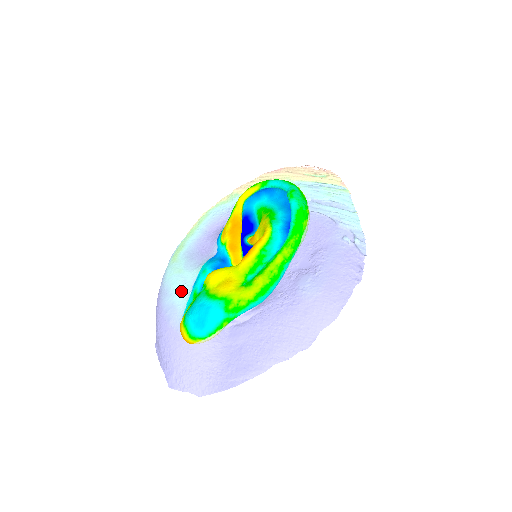
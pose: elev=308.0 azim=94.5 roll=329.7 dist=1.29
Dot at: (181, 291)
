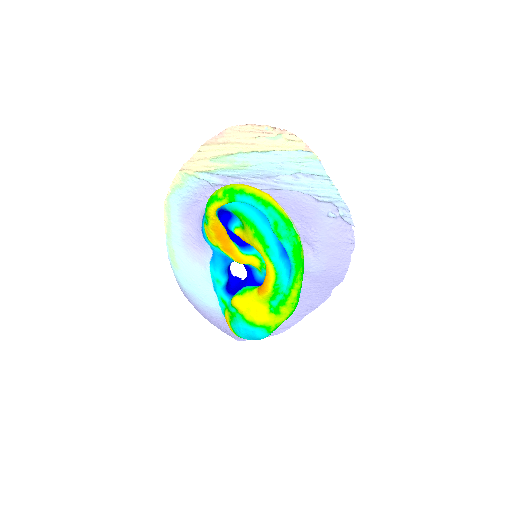
Dot at: (207, 296)
